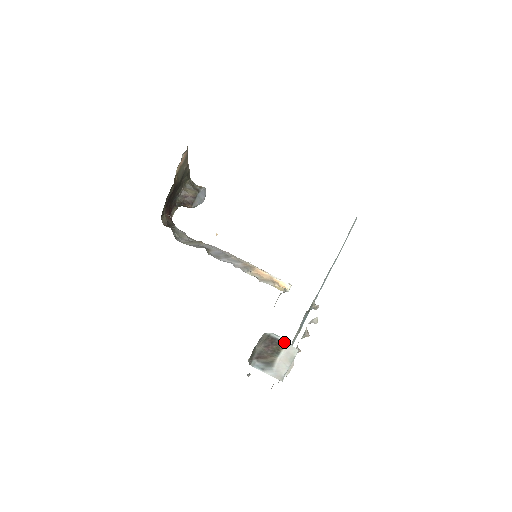
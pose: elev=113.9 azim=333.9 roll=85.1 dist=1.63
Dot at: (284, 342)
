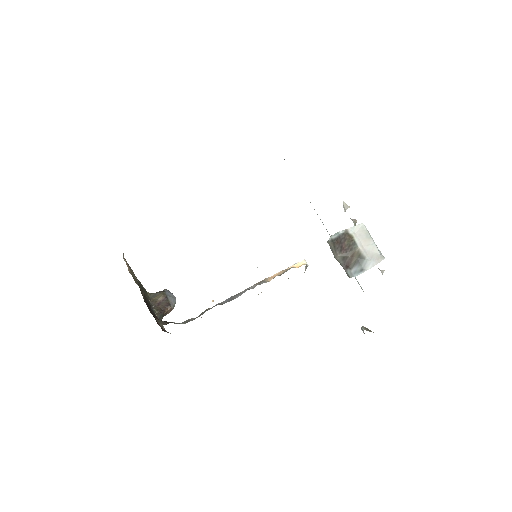
Dot at: (347, 231)
